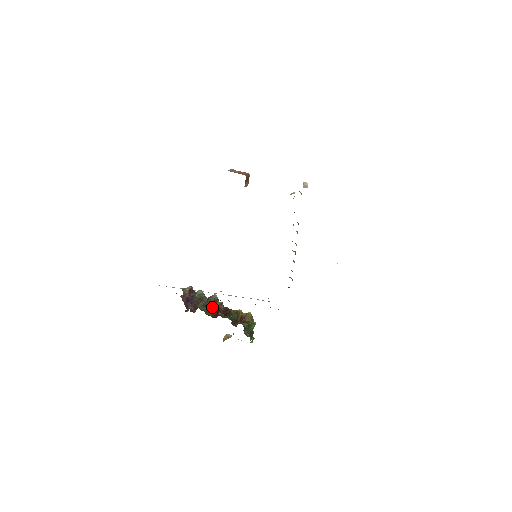
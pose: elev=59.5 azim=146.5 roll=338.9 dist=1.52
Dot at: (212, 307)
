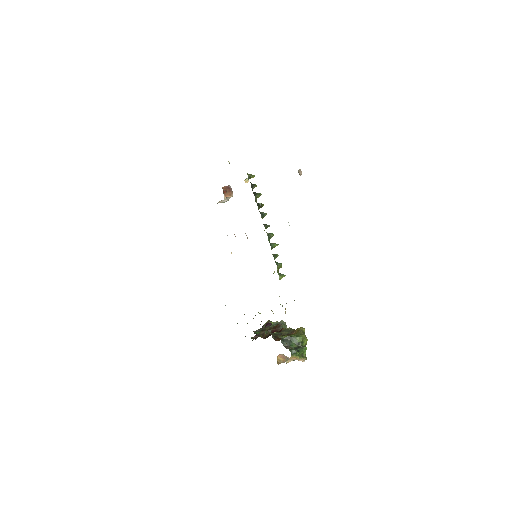
Dot at: (268, 330)
